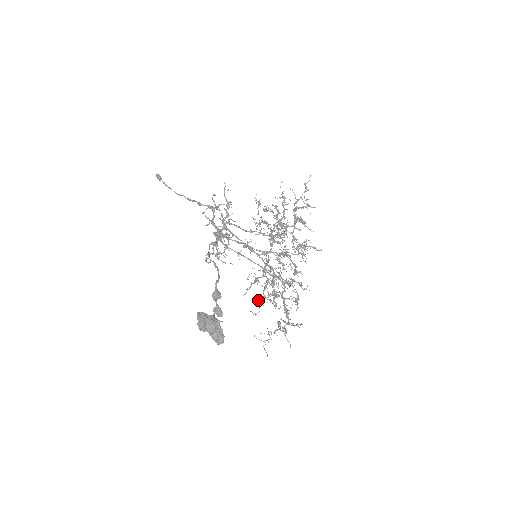
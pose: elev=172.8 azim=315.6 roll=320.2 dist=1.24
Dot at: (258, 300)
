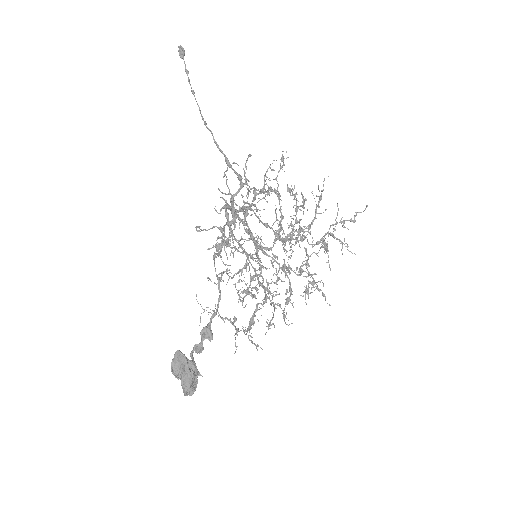
Dot at: (223, 273)
